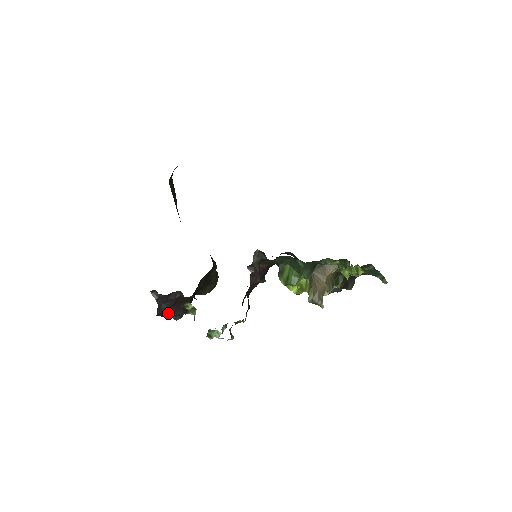
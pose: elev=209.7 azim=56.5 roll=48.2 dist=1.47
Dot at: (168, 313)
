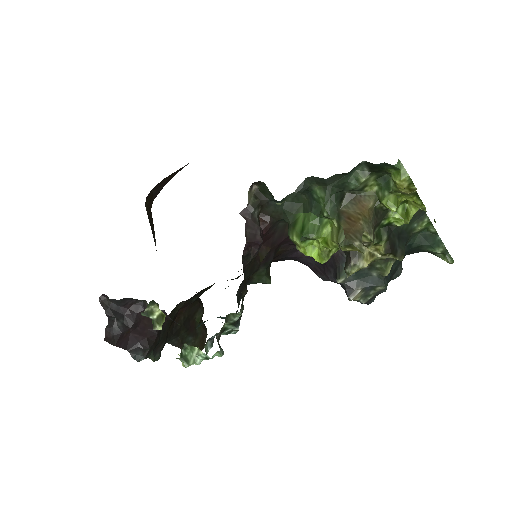
Dot at: (124, 343)
